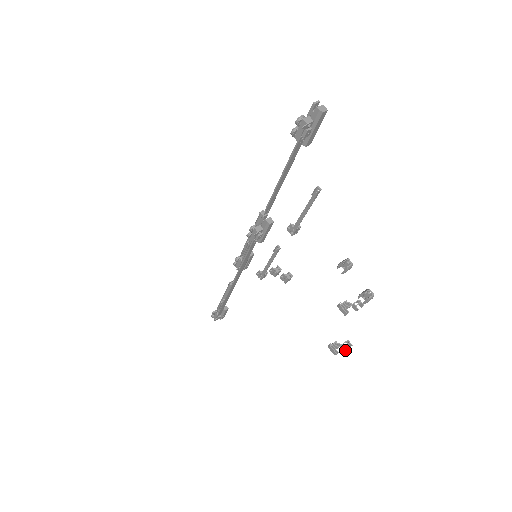
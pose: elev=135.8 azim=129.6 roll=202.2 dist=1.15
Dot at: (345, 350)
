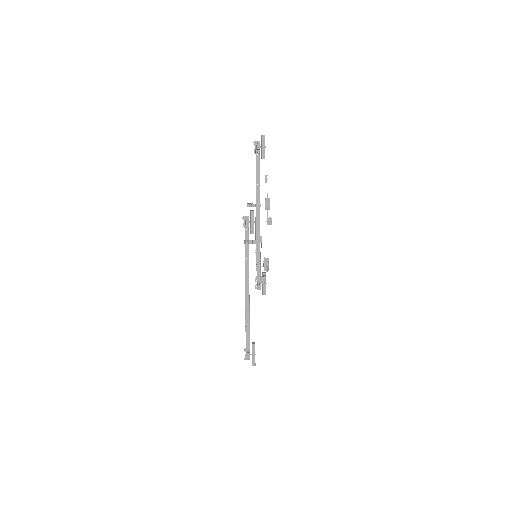
Dot at: (252, 243)
